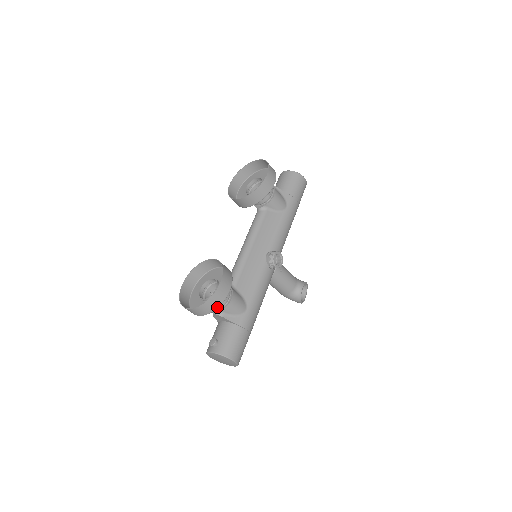
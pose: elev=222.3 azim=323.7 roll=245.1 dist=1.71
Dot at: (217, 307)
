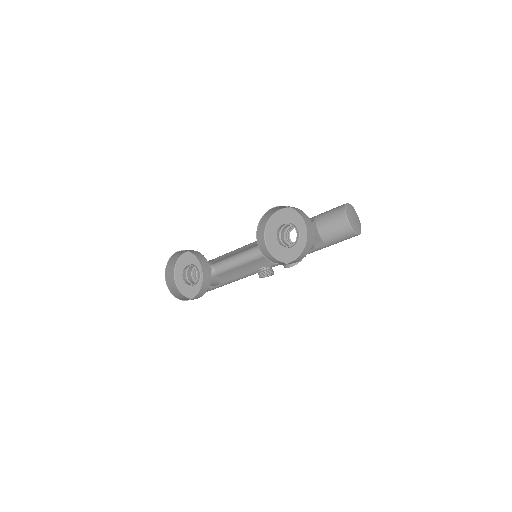
Dot at: (185, 297)
